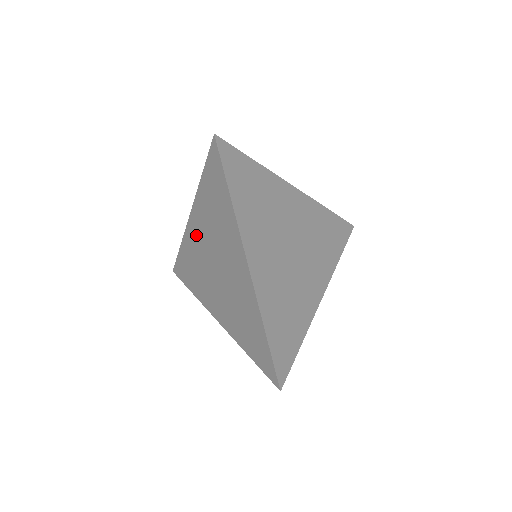
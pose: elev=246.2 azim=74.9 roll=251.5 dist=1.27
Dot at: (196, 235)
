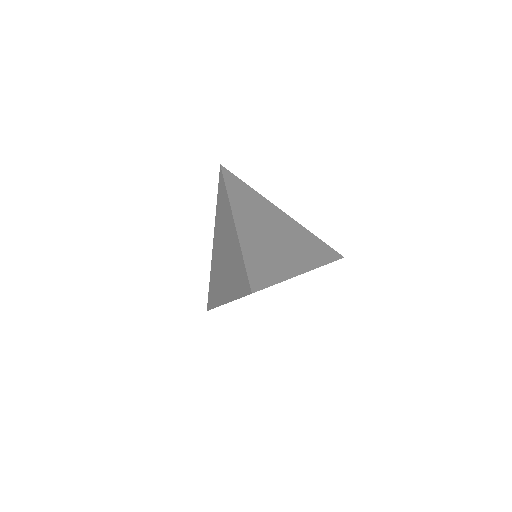
Dot at: (216, 250)
